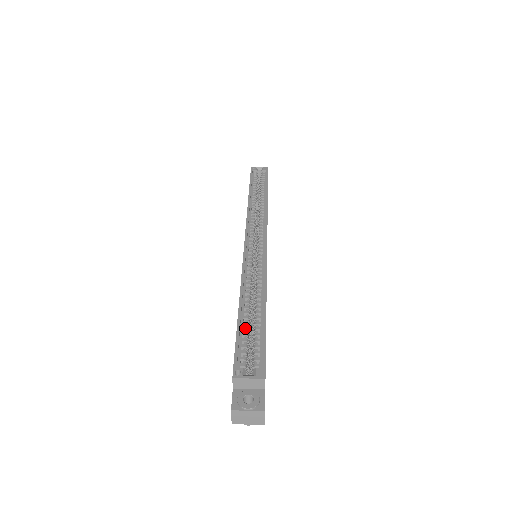
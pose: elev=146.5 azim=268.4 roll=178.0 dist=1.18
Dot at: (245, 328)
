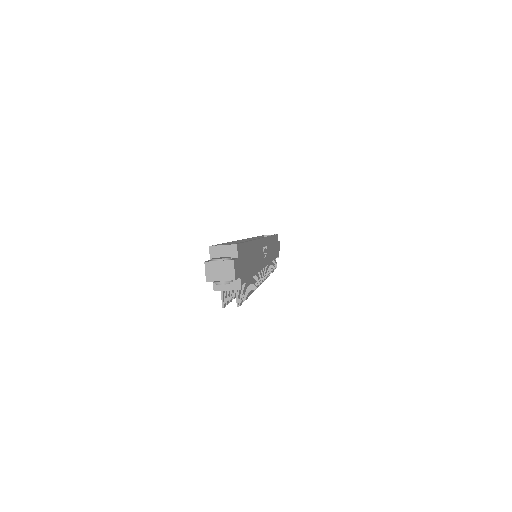
Dot at: occluded
